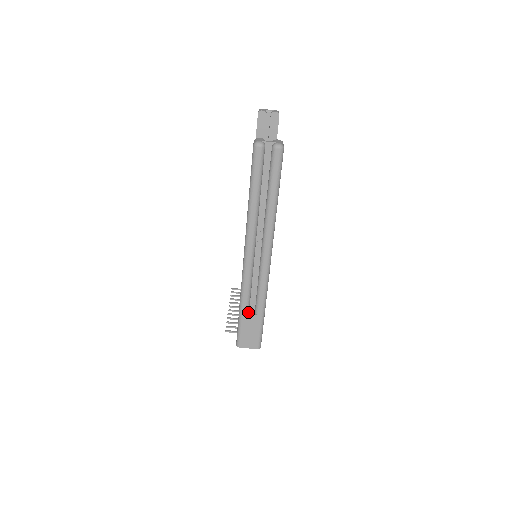
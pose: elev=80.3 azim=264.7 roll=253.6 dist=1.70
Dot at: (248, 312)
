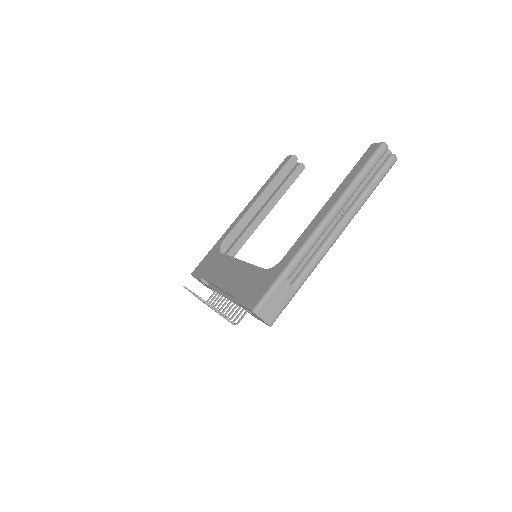
Dot at: (287, 280)
